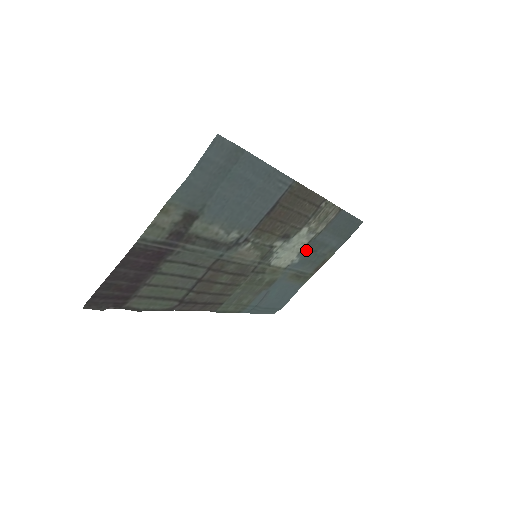
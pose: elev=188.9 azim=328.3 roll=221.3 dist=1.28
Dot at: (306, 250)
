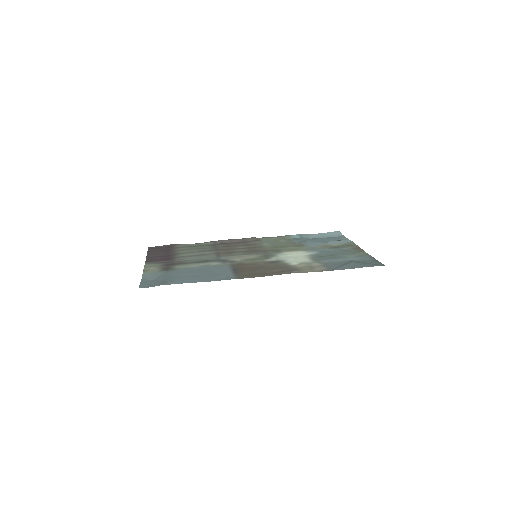
Dot at: (318, 256)
